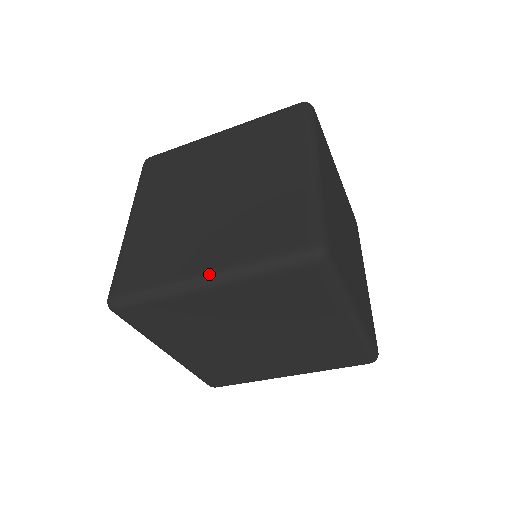
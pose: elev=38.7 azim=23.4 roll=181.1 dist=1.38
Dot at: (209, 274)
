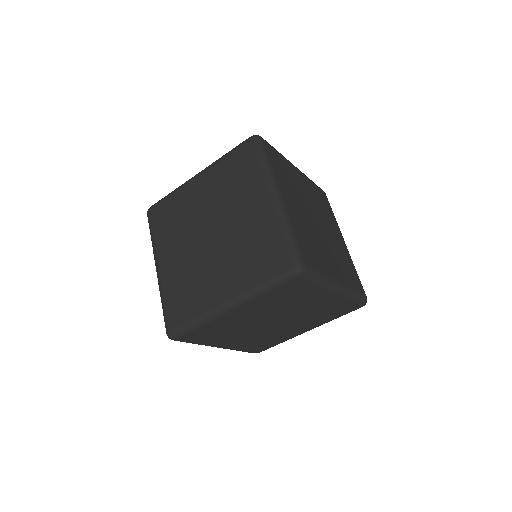
Dot at: (230, 302)
